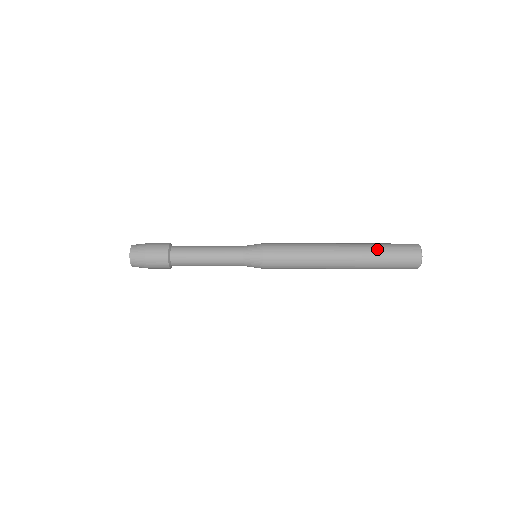
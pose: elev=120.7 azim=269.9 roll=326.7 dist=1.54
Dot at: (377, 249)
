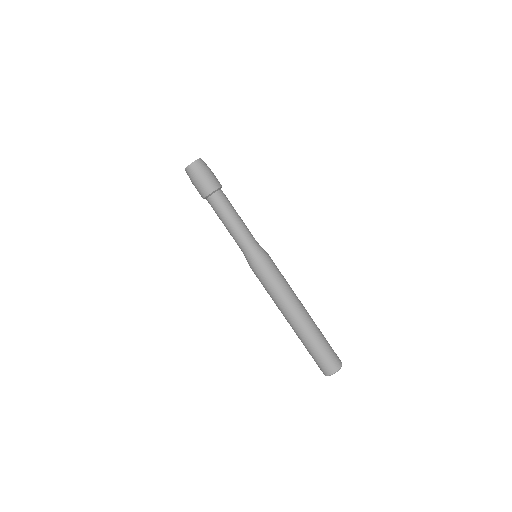
Dot at: (319, 340)
